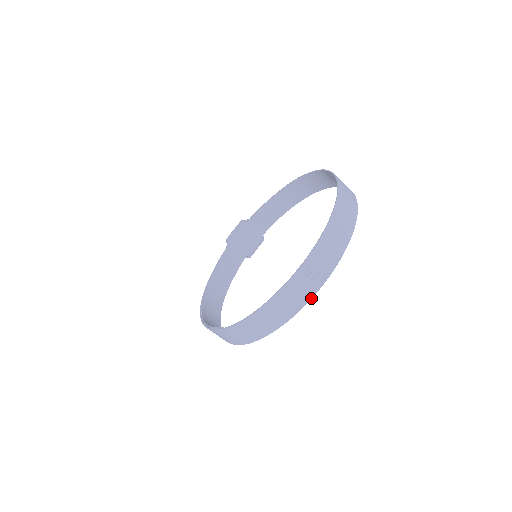
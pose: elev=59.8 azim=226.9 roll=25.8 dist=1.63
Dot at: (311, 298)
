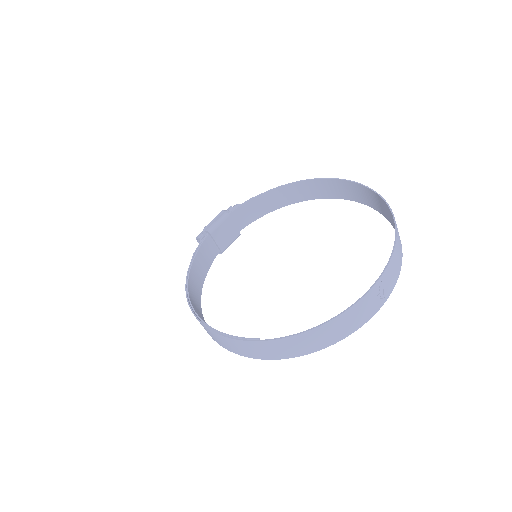
Dot at: (371, 317)
